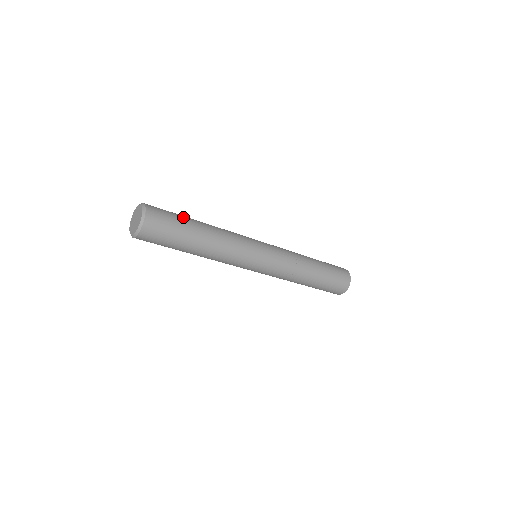
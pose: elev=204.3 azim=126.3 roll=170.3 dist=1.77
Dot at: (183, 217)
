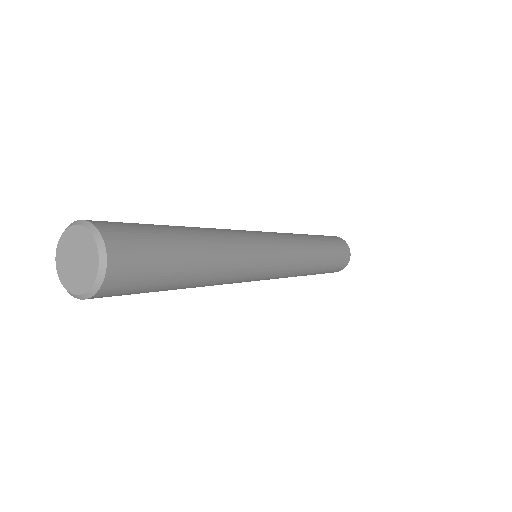
Dot at: (155, 225)
